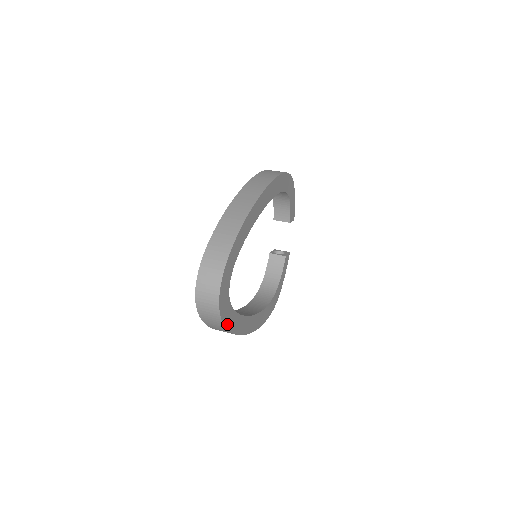
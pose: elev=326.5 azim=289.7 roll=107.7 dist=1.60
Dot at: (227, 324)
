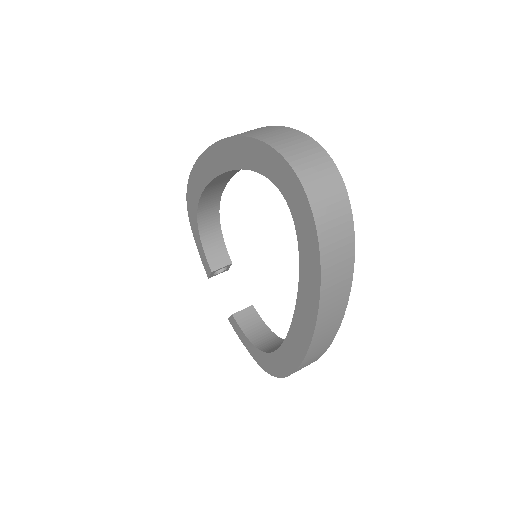
Dot at: (349, 248)
